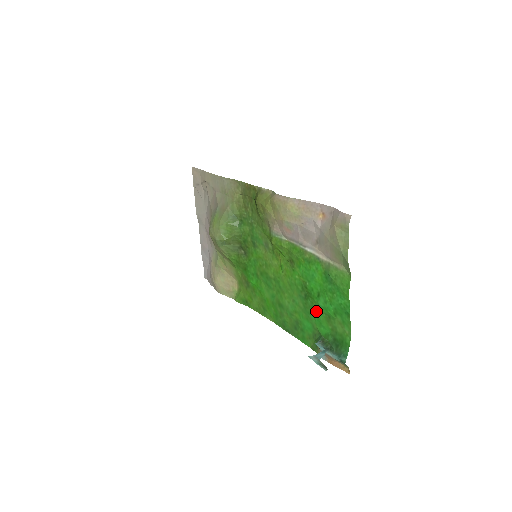
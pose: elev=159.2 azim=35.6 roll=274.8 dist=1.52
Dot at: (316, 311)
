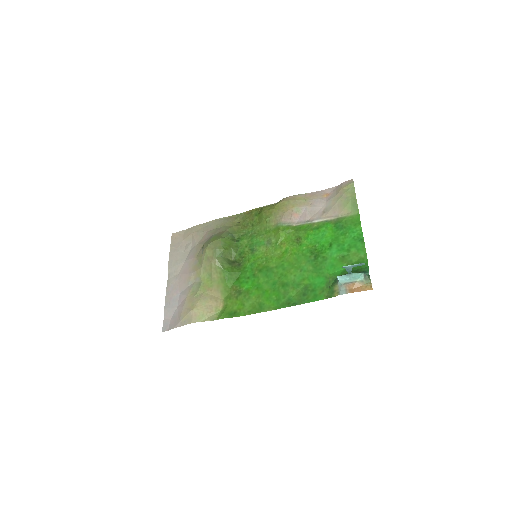
Dot at: (328, 261)
